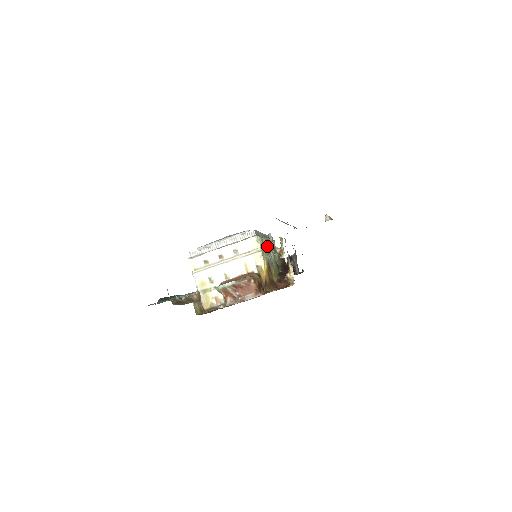
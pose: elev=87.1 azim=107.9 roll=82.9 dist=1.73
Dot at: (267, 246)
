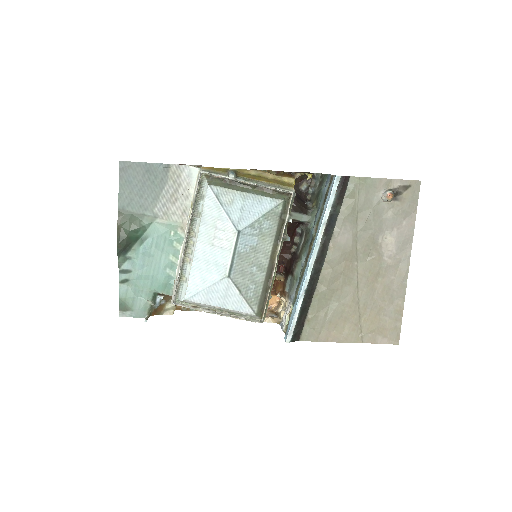
Dot at: occluded
